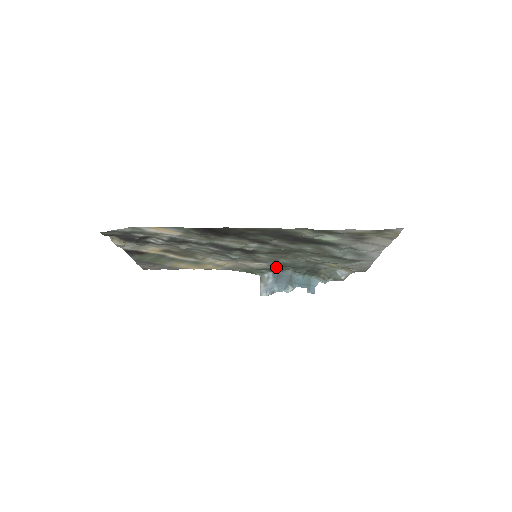
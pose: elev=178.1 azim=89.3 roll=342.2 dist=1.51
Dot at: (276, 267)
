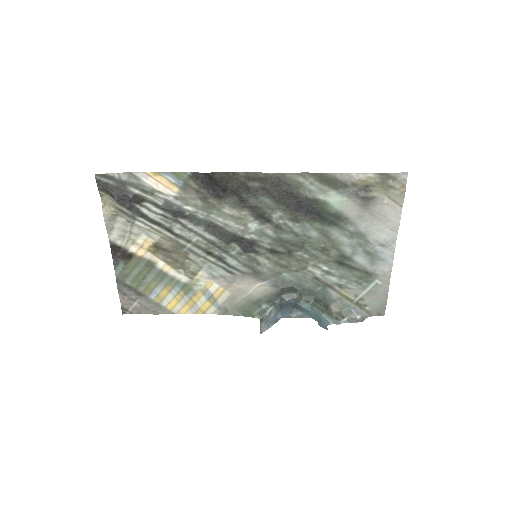
Dot at: (279, 289)
